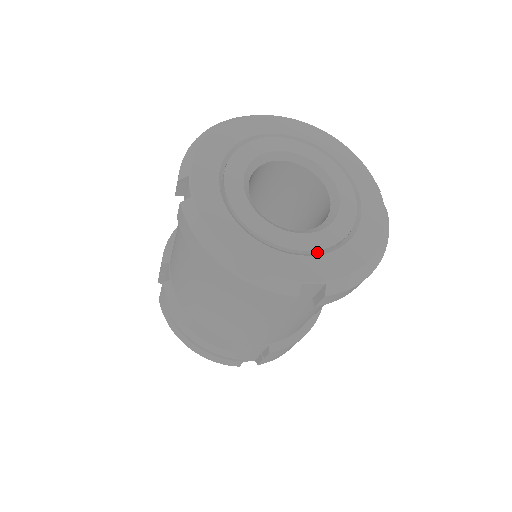
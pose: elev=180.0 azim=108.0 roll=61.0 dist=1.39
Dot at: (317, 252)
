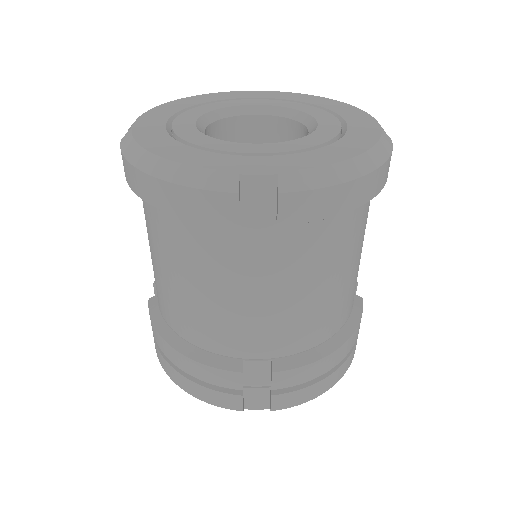
Dot at: occluded
